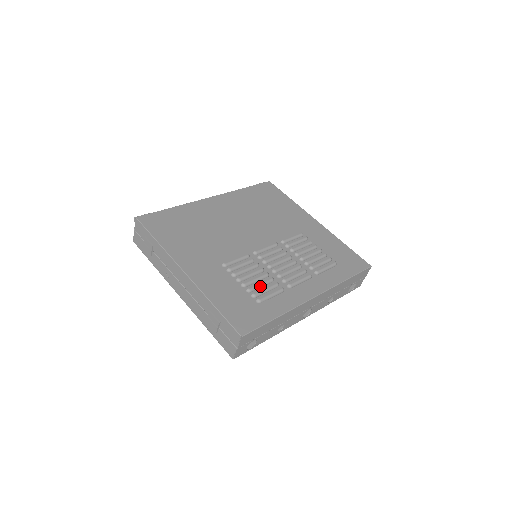
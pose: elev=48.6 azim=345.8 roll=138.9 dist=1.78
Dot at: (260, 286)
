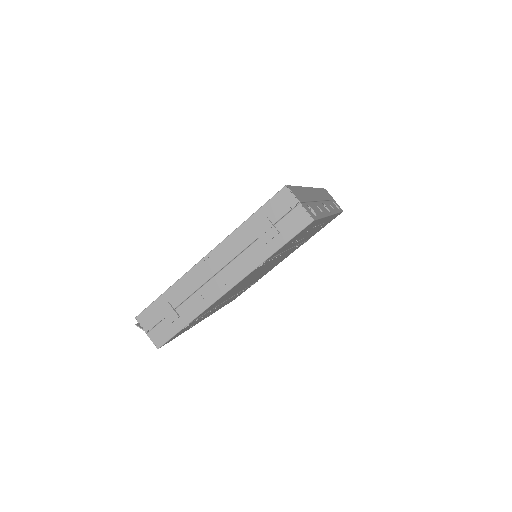
Dot at: occluded
